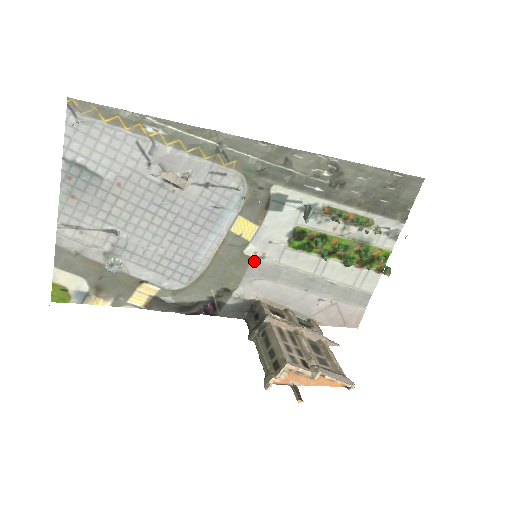
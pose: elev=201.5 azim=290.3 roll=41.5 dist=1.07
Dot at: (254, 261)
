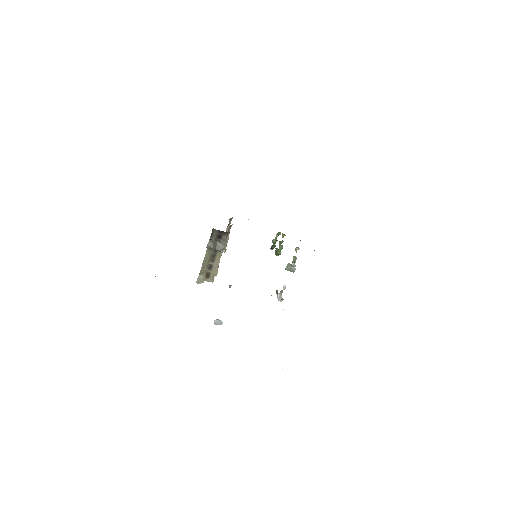
Dot at: occluded
